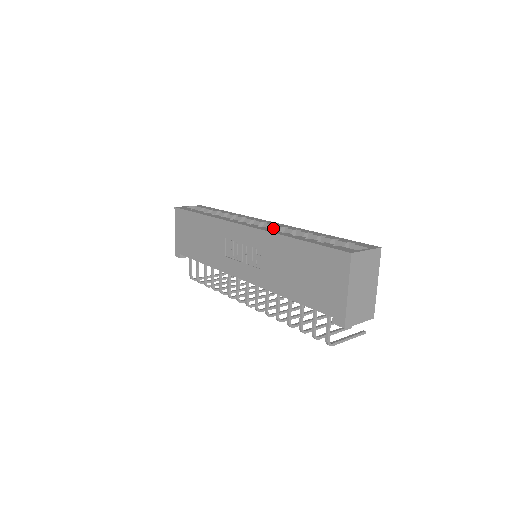
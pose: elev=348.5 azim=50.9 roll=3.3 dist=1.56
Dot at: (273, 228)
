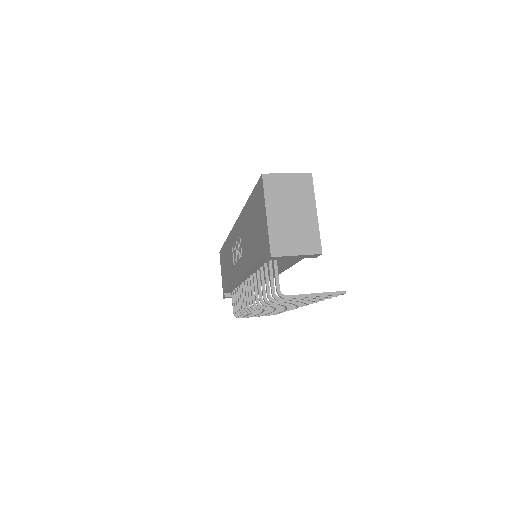
Dot at: occluded
